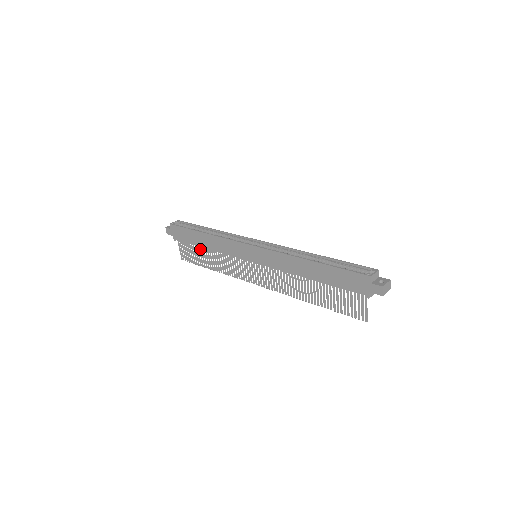
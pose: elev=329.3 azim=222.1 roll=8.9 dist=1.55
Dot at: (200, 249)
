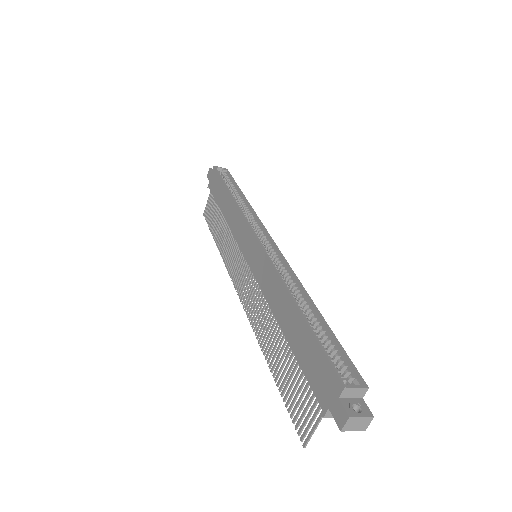
Dot at: (220, 212)
